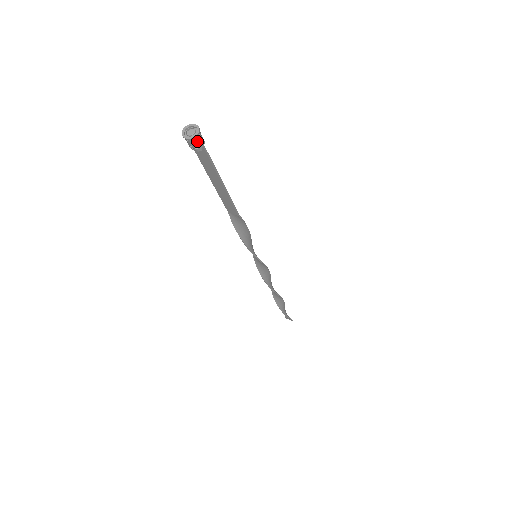
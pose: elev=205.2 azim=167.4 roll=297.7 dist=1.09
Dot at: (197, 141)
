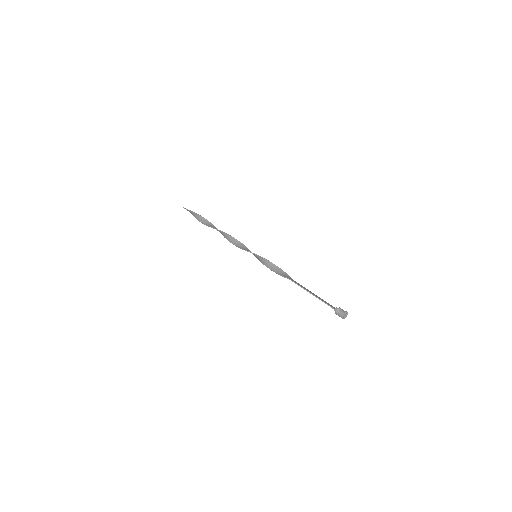
Dot at: occluded
